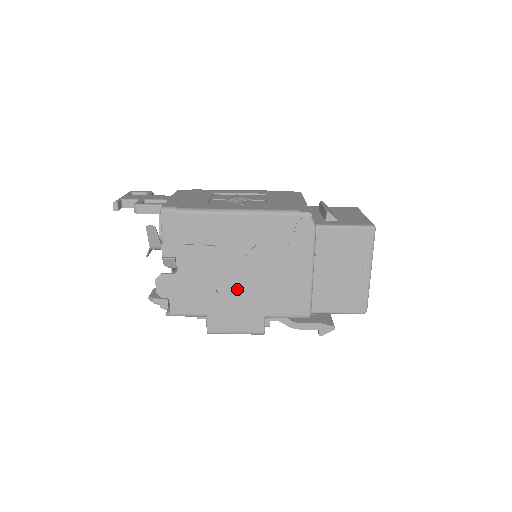
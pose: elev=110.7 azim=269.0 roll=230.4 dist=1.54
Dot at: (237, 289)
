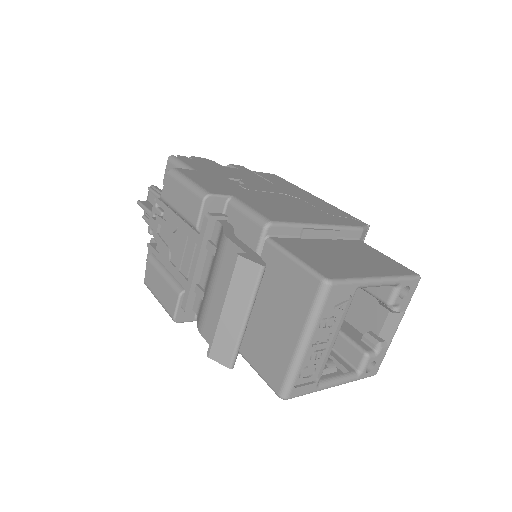
Dot at: (245, 187)
